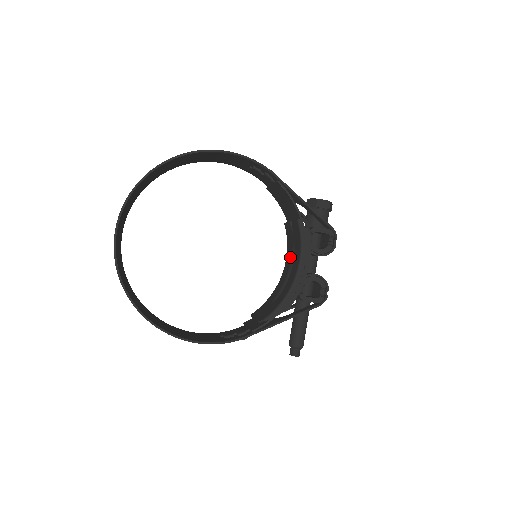
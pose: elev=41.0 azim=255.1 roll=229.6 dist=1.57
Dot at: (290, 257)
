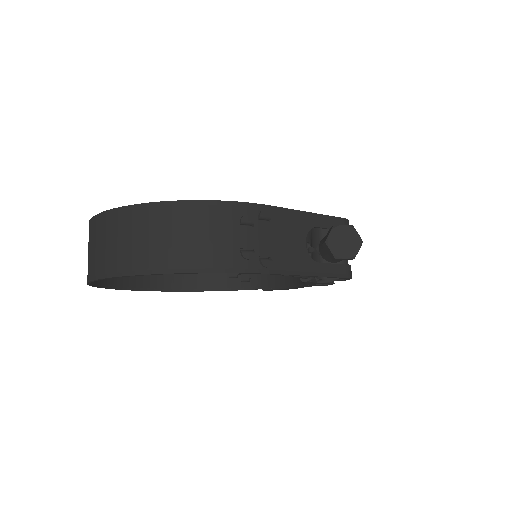
Dot at: occluded
